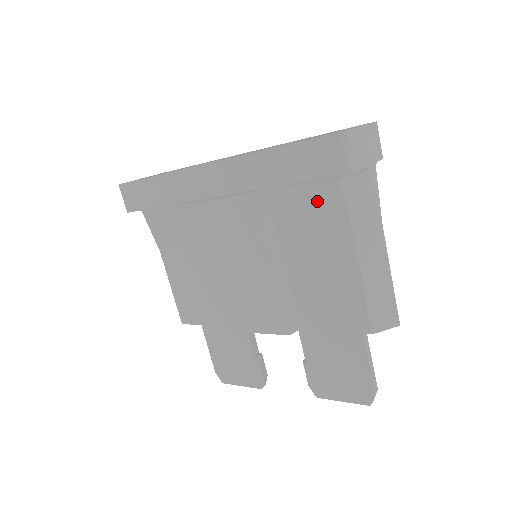
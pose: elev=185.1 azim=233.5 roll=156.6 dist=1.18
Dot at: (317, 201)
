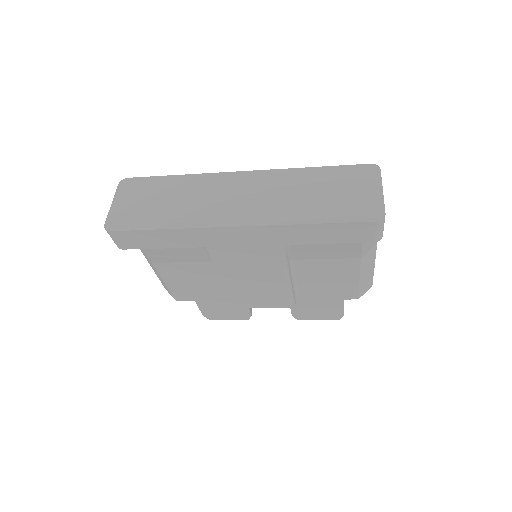
Dot at: (338, 245)
